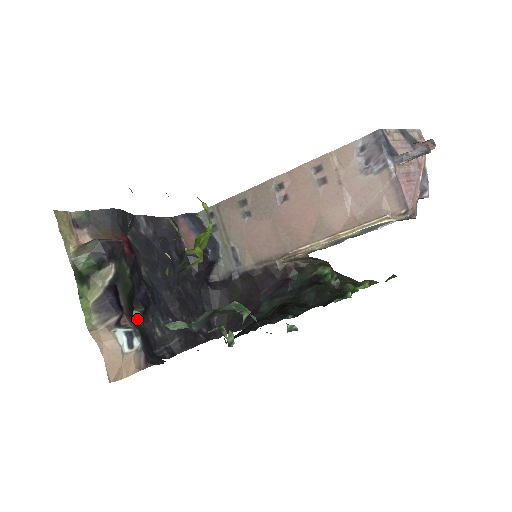
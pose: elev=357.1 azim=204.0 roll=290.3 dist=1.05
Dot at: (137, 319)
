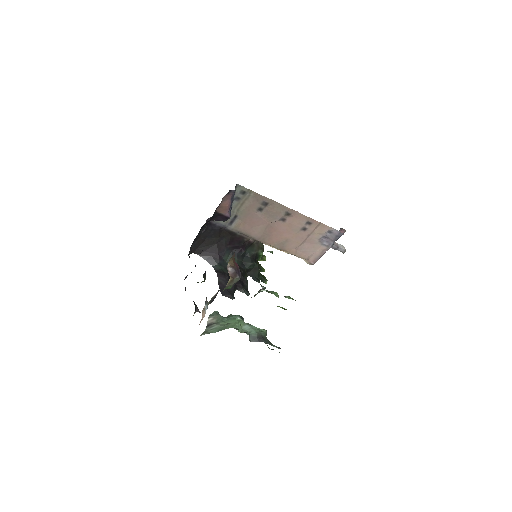
Dot at: occluded
